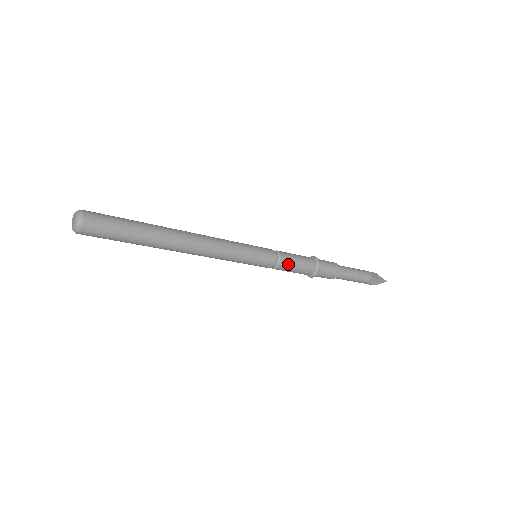
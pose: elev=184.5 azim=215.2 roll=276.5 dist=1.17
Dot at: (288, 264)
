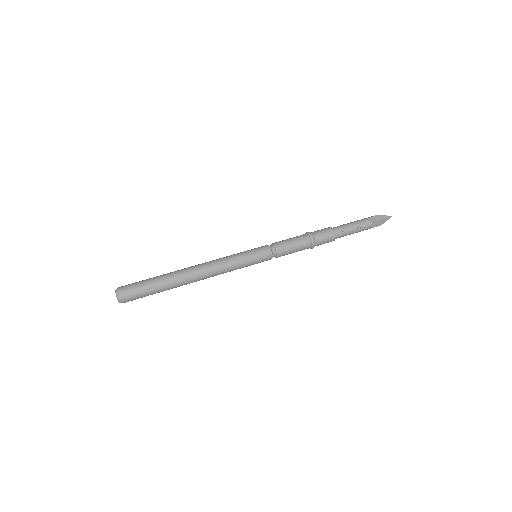
Dot at: (284, 251)
